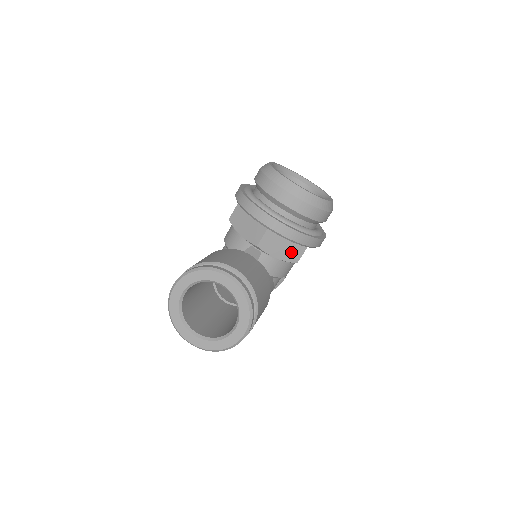
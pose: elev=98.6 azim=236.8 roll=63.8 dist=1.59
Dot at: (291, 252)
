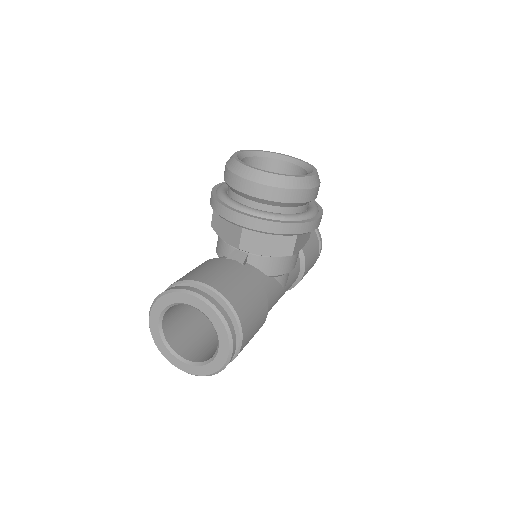
Dot at: (280, 245)
